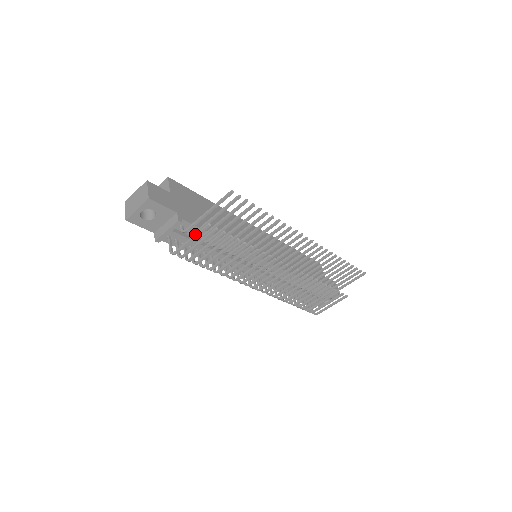
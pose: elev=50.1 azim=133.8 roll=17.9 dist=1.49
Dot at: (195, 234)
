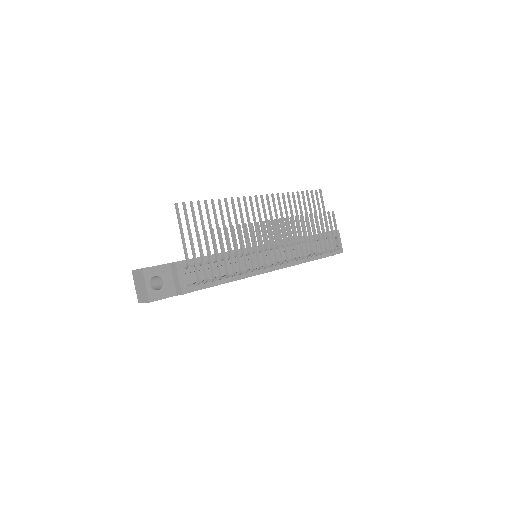
Dot at: occluded
